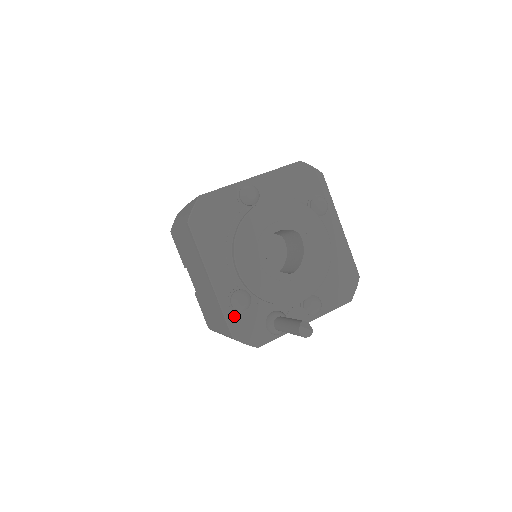
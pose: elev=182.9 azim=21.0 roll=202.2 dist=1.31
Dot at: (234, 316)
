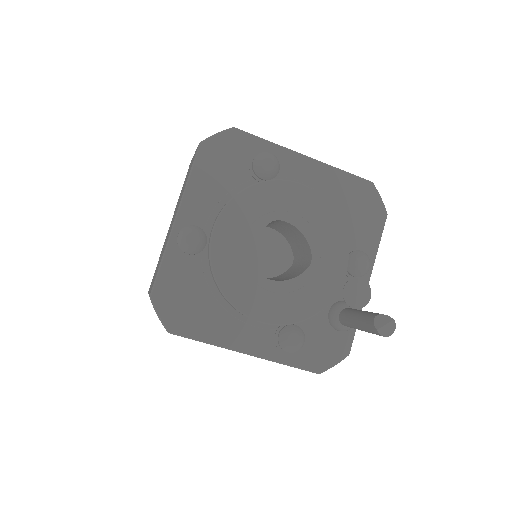
Dot at: (300, 356)
